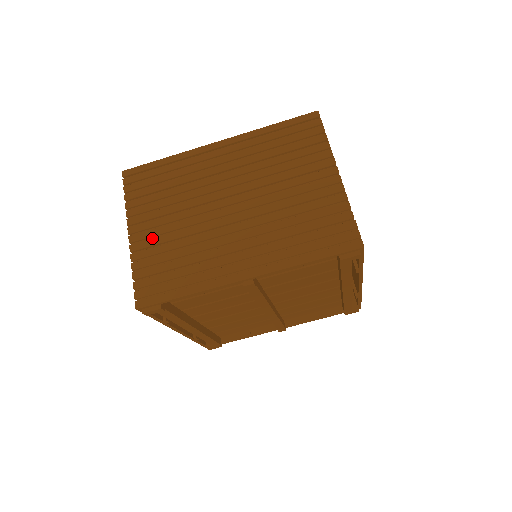
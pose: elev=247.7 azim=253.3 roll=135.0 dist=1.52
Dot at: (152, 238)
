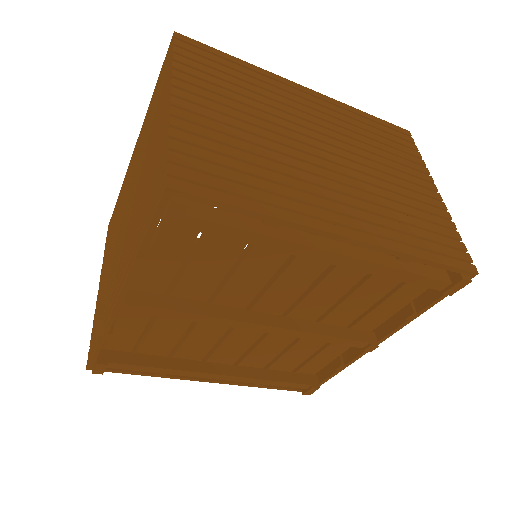
Dot at: (102, 285)
